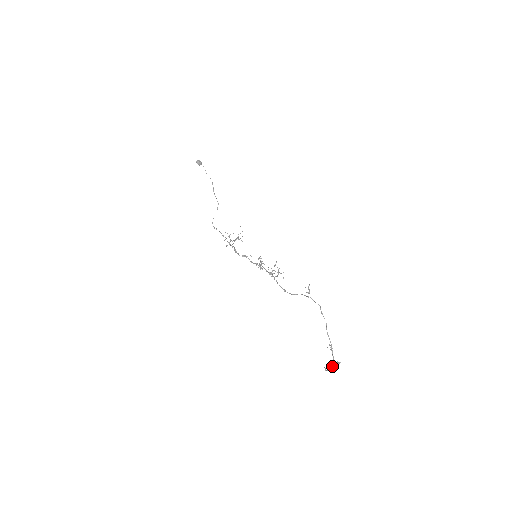
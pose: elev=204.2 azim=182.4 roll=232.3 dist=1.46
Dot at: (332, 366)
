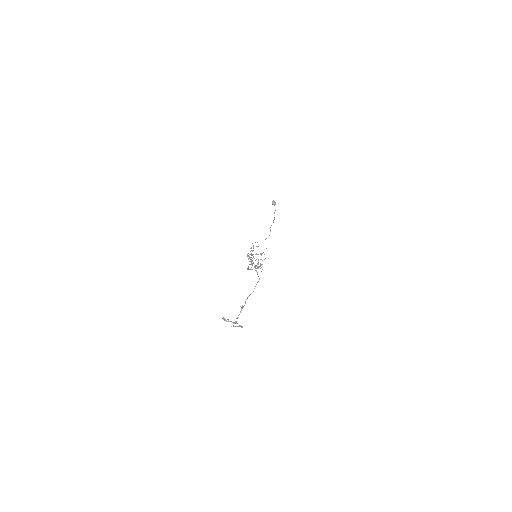
Dot at: (232, 322)
